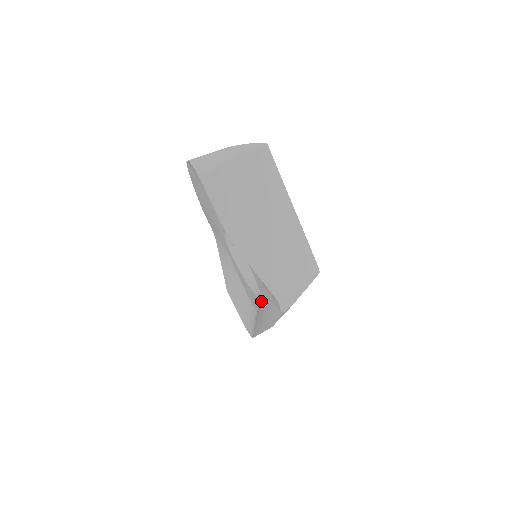
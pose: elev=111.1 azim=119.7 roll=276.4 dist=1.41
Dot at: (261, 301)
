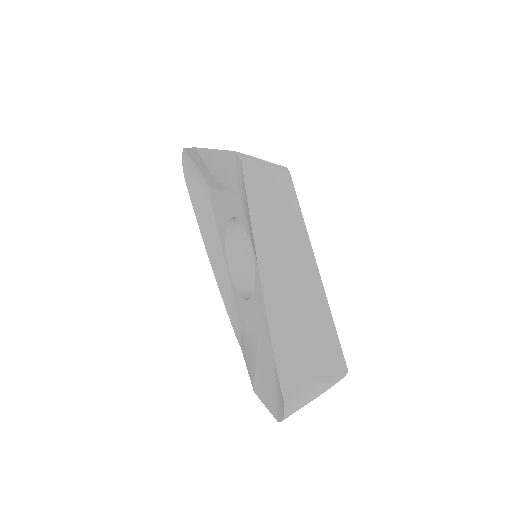
Dot at: (253, 250)
